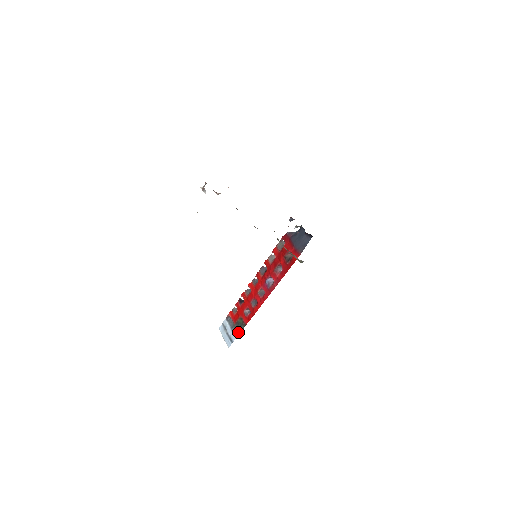
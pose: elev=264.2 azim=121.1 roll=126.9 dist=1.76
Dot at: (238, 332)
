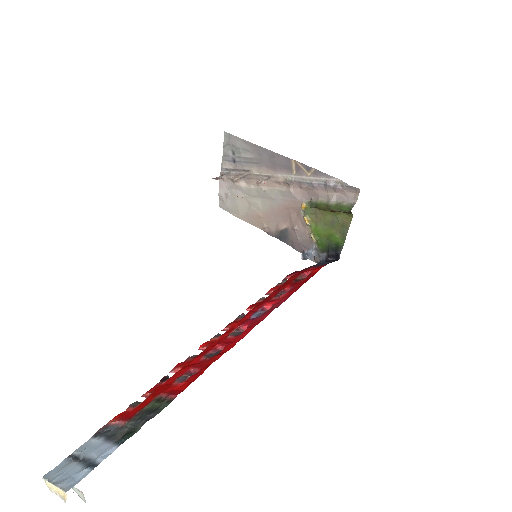
Dot at: (135, 428)
